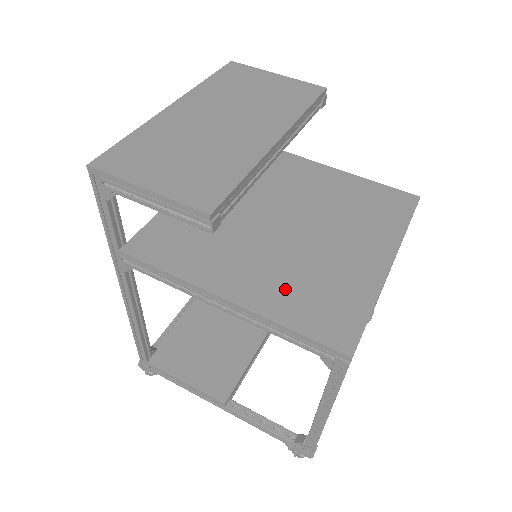
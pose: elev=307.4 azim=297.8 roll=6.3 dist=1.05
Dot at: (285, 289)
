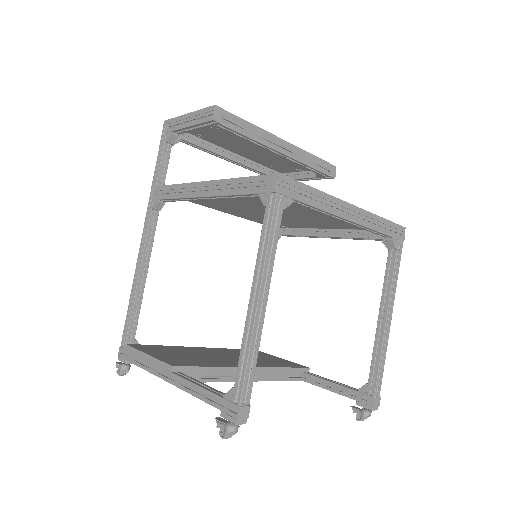
Dot at: occluded
